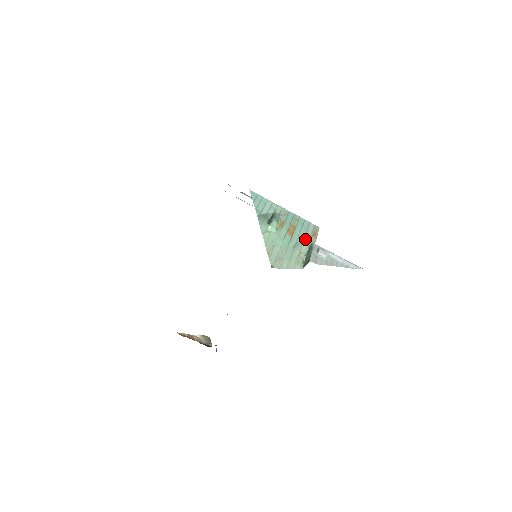
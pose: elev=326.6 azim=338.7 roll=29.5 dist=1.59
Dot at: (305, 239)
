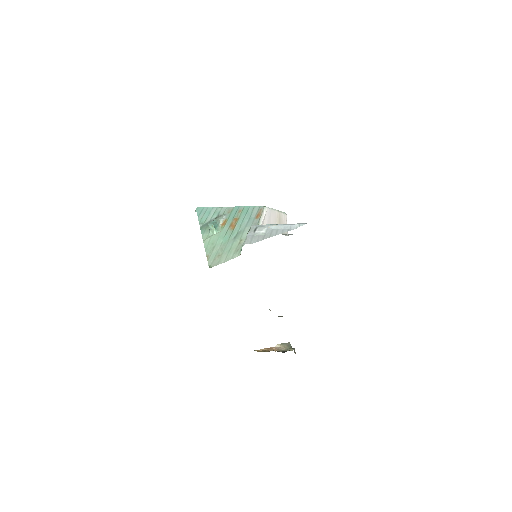
Dot at: (247, 225)
